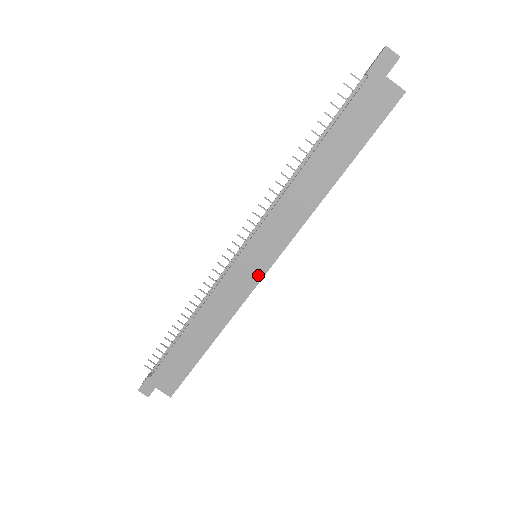
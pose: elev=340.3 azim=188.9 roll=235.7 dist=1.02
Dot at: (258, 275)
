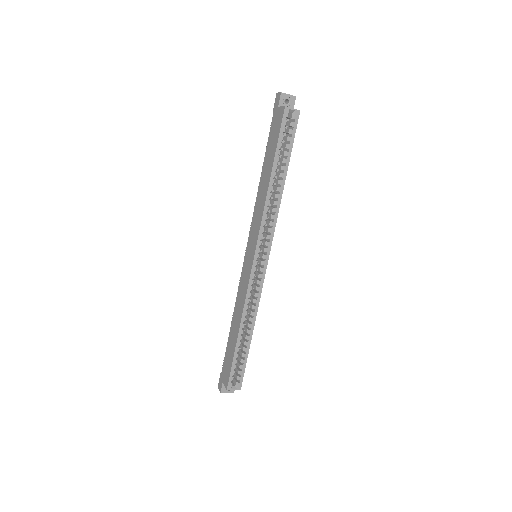
Dot at: (251, 266)
